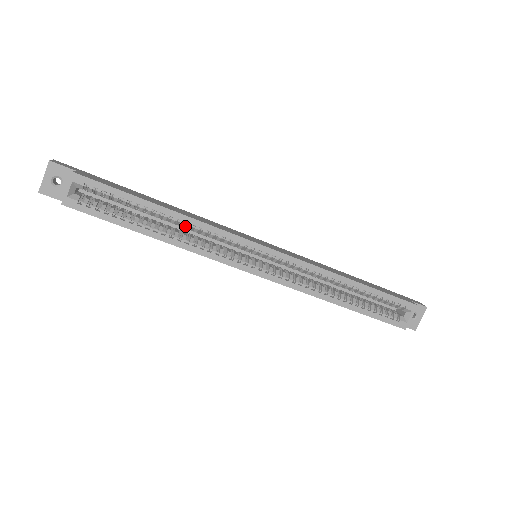
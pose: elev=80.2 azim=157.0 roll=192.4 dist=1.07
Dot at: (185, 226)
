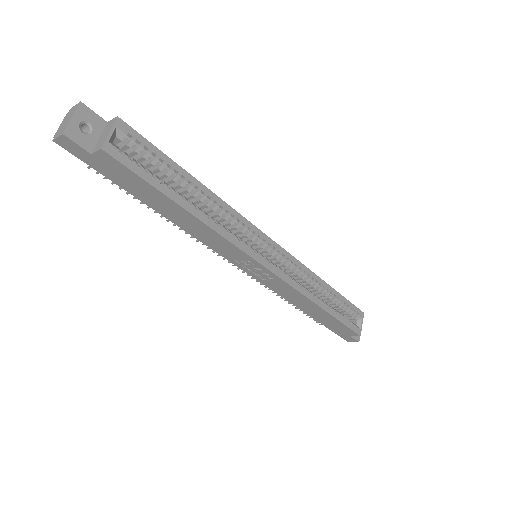
Dot at: (210, 208)
